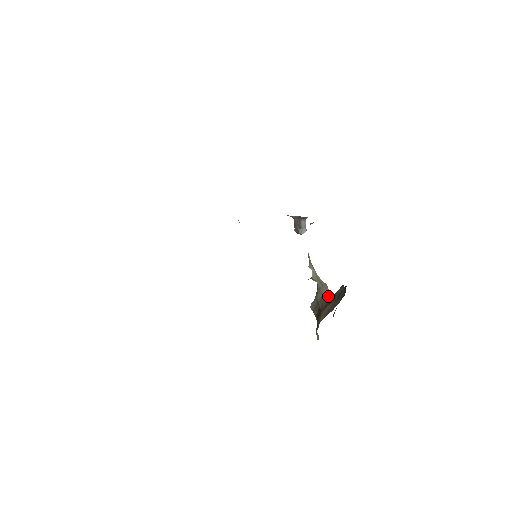
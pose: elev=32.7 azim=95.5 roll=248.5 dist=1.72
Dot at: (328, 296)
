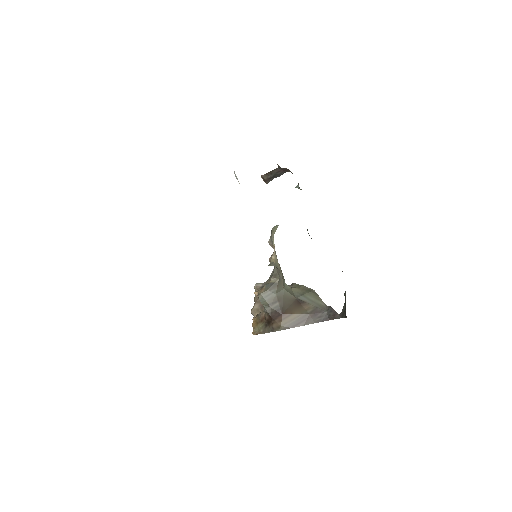
Dot at: (291, 295)
